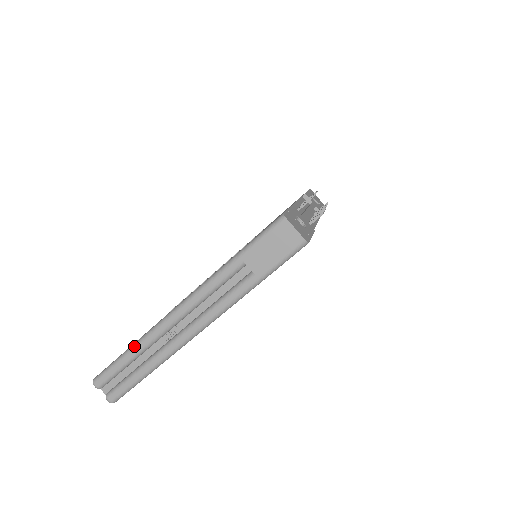
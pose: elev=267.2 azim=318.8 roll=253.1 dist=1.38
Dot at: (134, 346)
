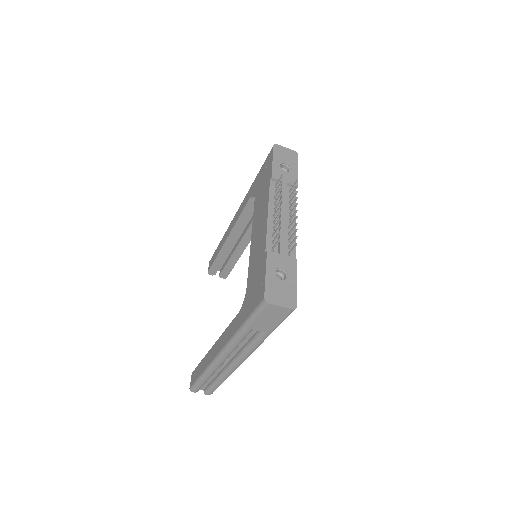
Dot at: (204, 375)
